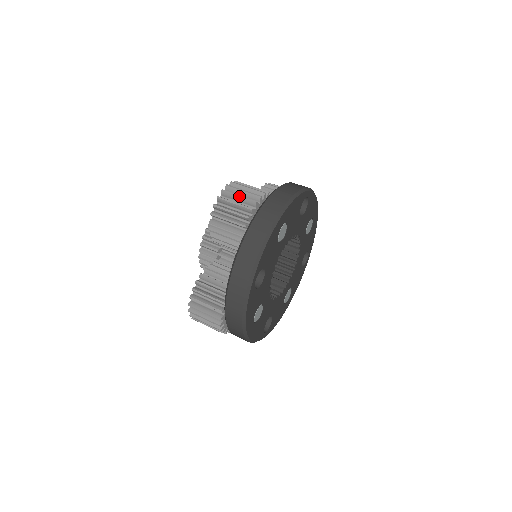
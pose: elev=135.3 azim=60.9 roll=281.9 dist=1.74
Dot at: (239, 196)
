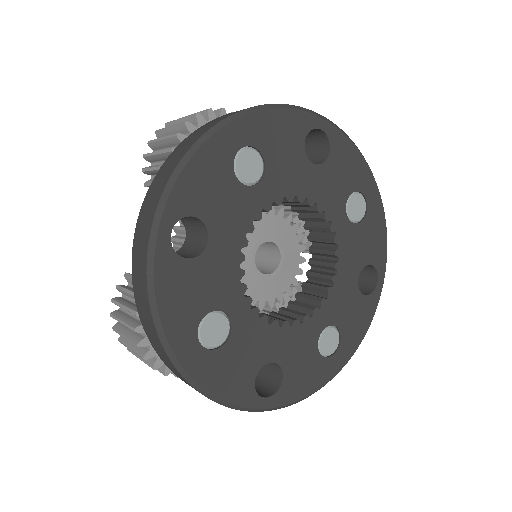
Dot at: (180, 118)
